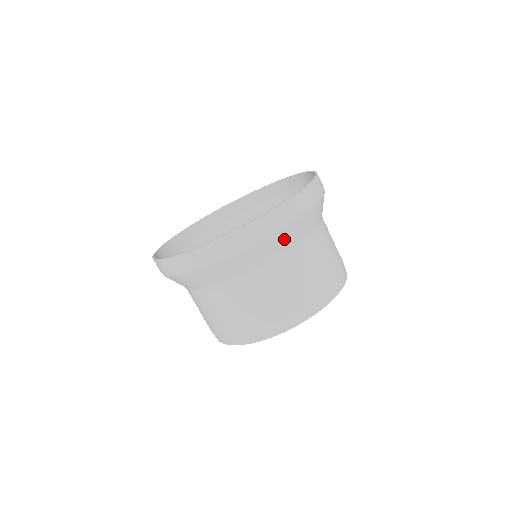
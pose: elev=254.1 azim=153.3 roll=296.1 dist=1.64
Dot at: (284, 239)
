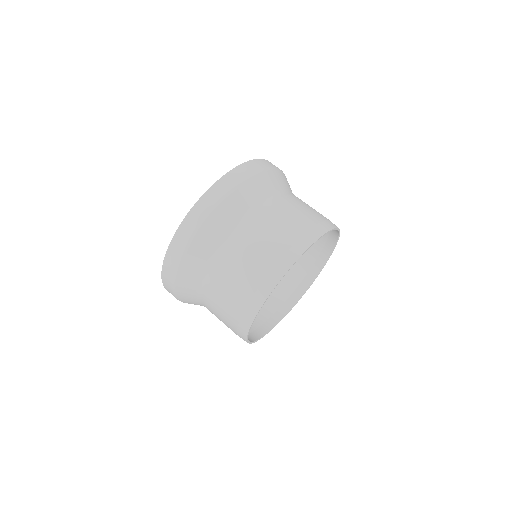
Dot at: (276, 179)
